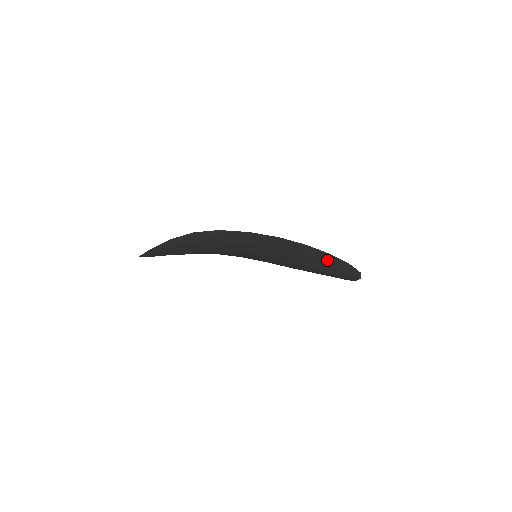
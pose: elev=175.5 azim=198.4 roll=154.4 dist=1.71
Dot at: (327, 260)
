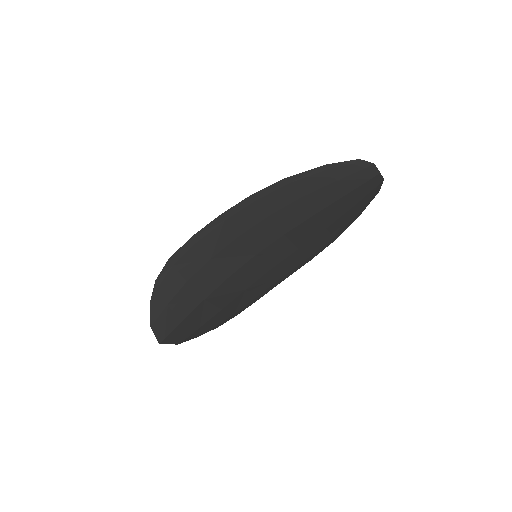
Dot at: (299, 187)
